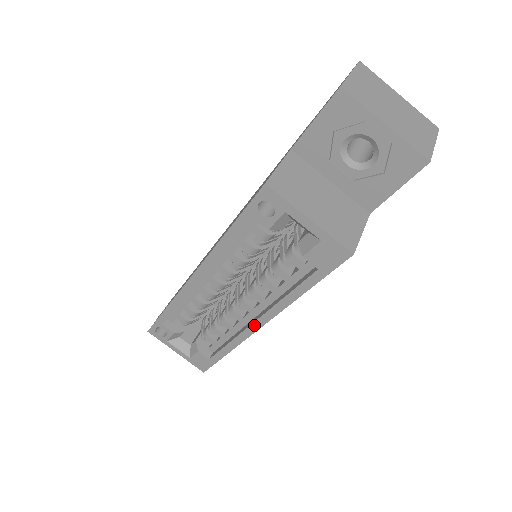
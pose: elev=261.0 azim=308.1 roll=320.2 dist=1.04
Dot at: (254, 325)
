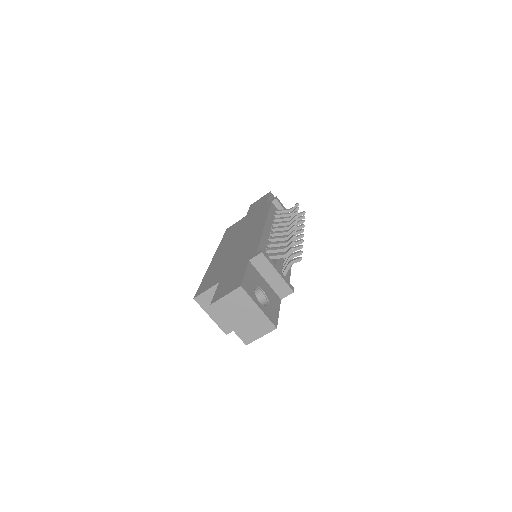
Dot at: occluded
